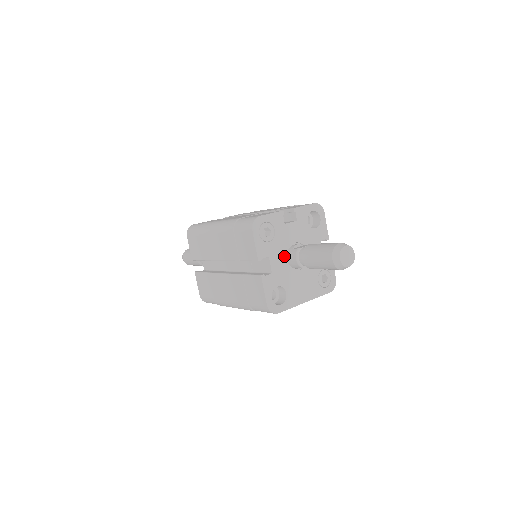
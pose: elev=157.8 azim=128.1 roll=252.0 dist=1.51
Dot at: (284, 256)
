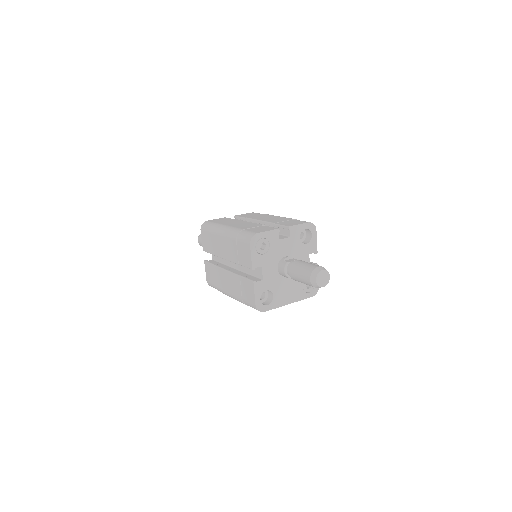
Dot at: (275, 266)
